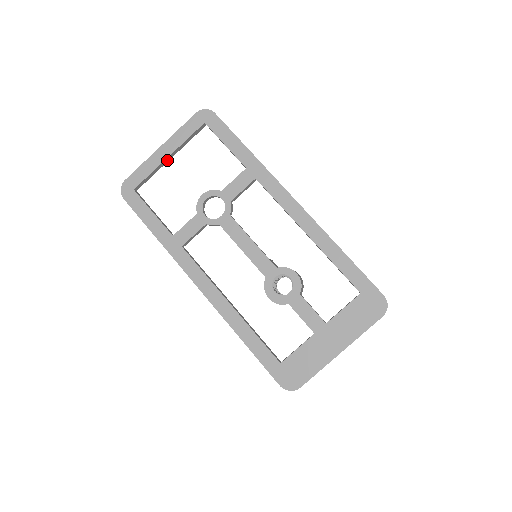
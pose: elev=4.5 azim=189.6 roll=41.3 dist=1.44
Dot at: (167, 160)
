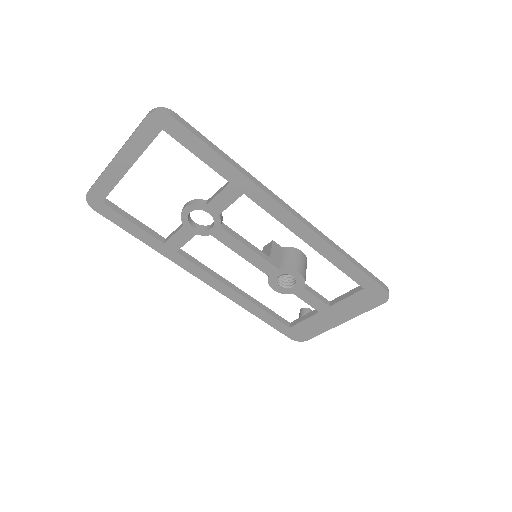
Dot at: (128, 169)
